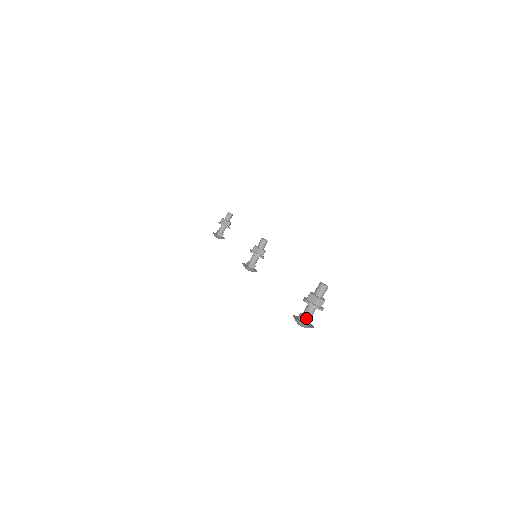
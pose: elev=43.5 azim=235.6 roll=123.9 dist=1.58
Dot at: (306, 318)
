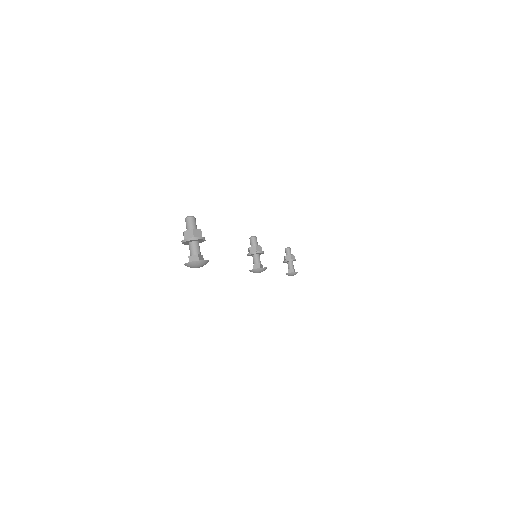
Dot at: (191, 257)
